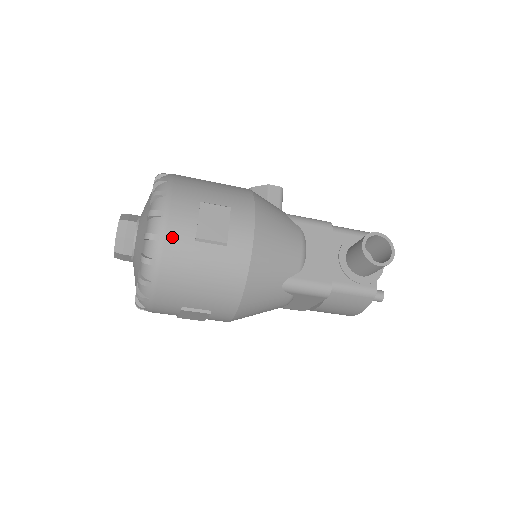
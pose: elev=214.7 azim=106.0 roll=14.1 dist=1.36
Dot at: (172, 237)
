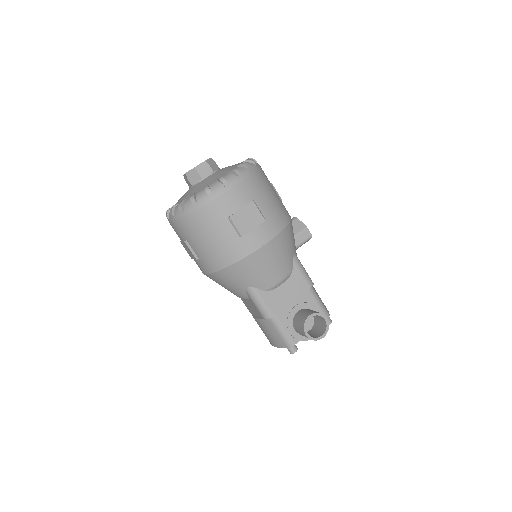
Dot at: (218, 203)
